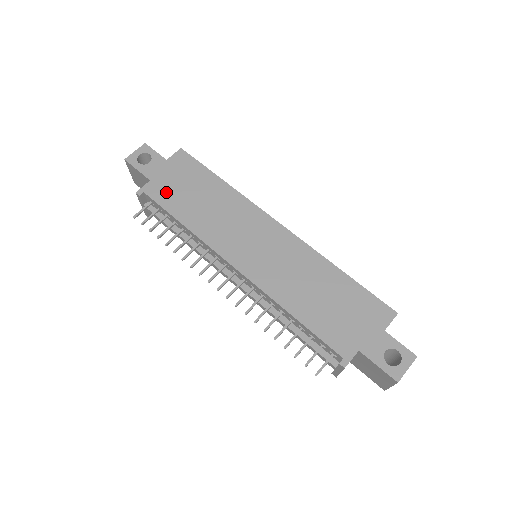
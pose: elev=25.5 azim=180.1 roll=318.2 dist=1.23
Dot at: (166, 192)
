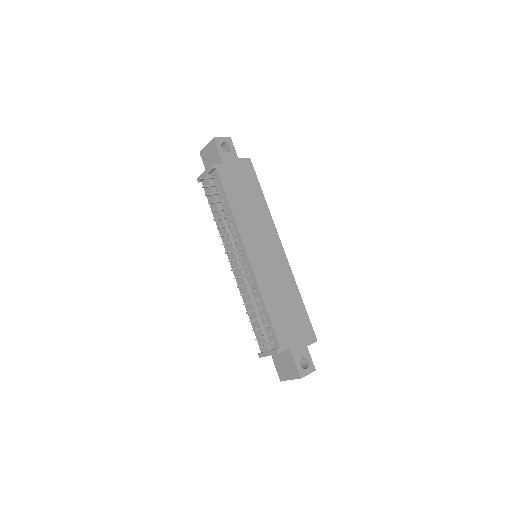
Dot at: (229, 179)
